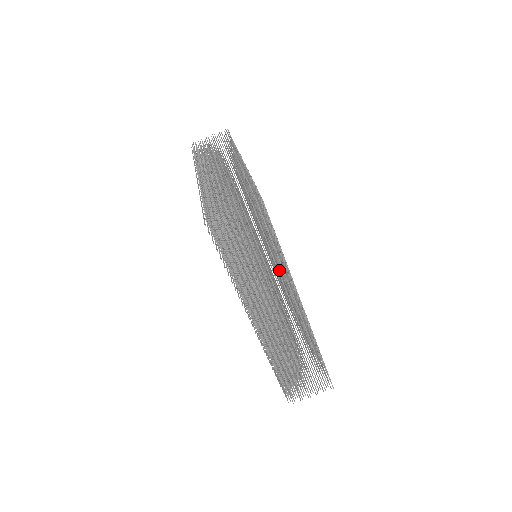
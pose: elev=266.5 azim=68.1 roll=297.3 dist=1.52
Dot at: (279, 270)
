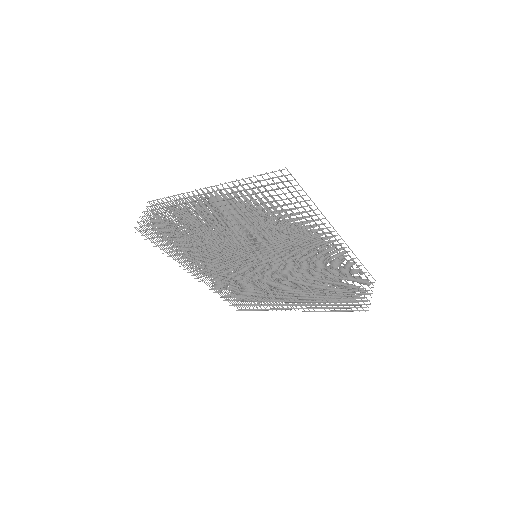
Dot at: occluded
